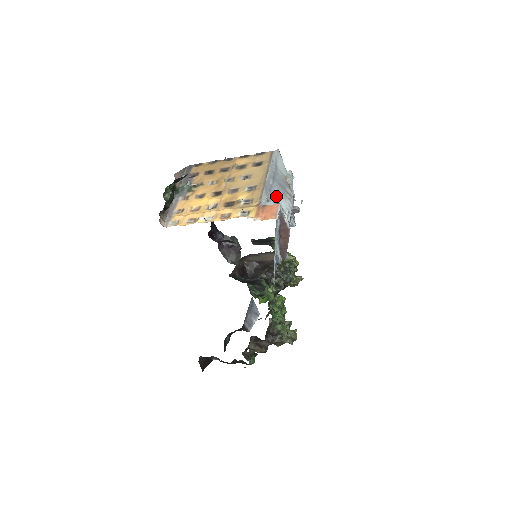
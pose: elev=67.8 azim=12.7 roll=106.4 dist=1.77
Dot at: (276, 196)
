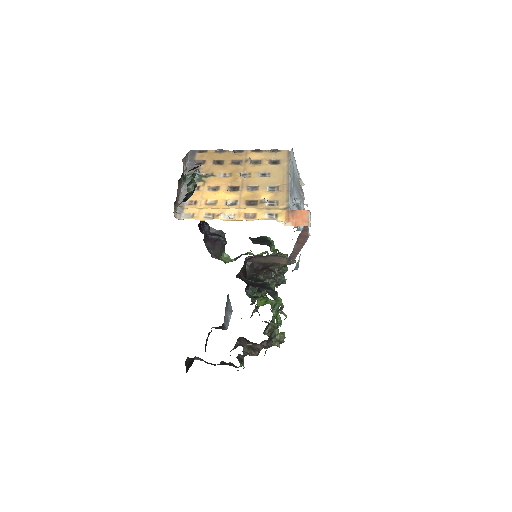
Dot at: (299, 200)
